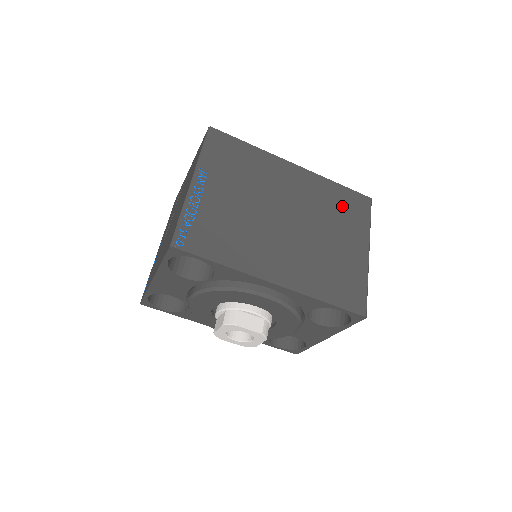
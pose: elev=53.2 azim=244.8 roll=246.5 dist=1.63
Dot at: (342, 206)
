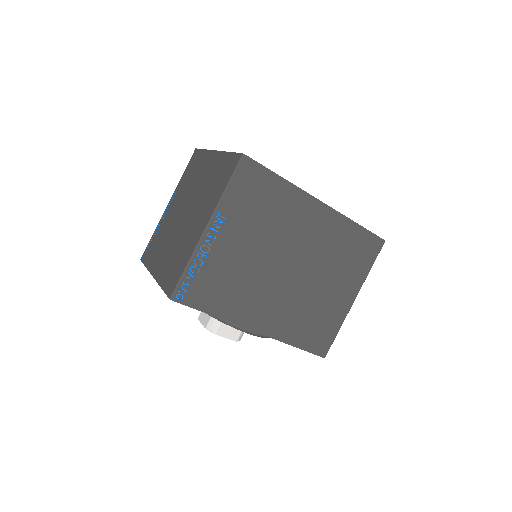
Dot at: (351, 251)
